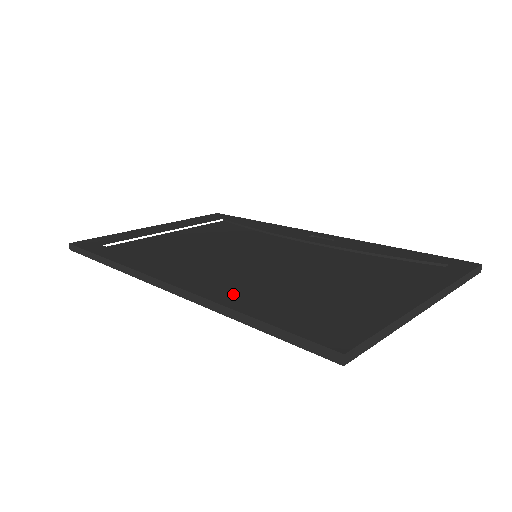
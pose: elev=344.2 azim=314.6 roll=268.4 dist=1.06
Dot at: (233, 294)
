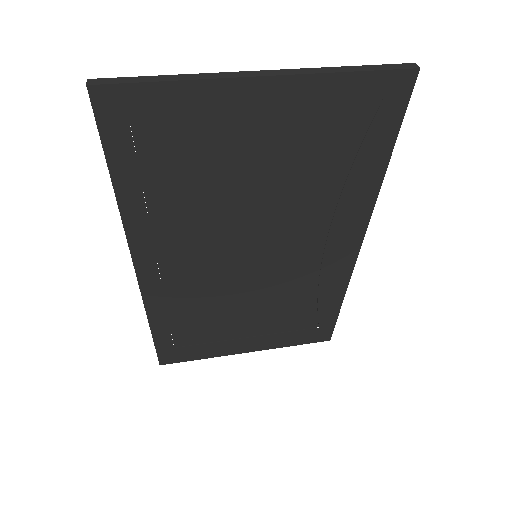
Dot at: occluded
